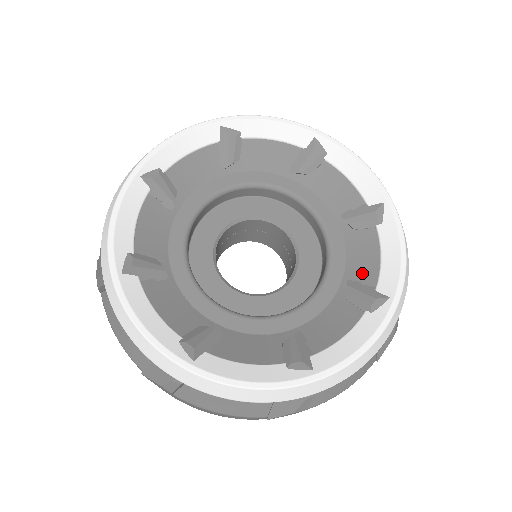
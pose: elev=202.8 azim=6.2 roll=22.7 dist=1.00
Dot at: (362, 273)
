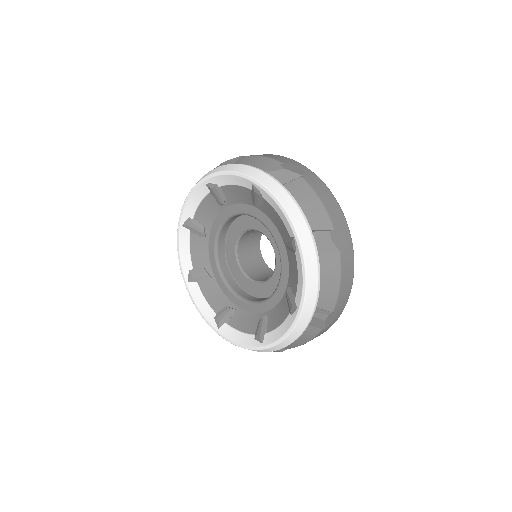
Dot at: (282, 229)
